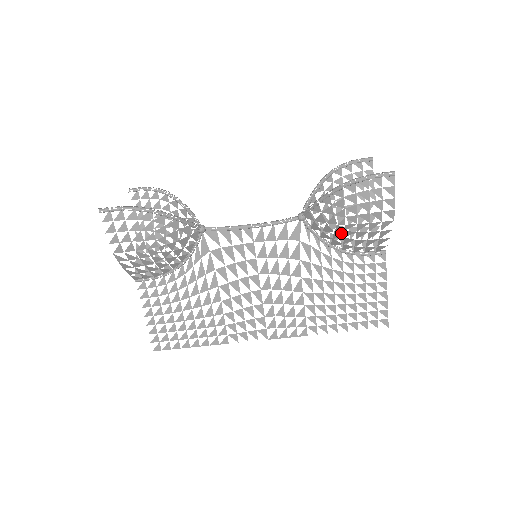
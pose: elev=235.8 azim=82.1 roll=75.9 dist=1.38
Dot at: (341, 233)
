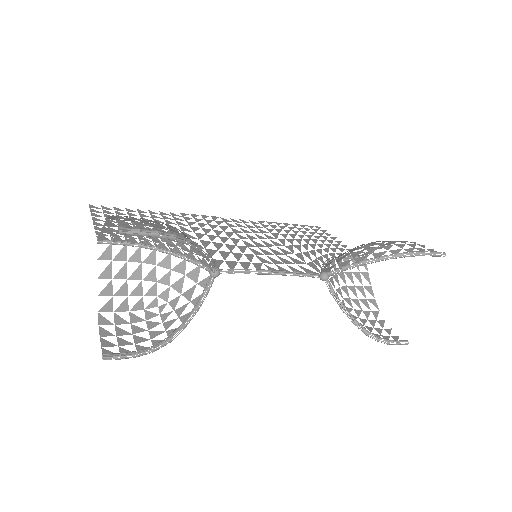
Dot at: occluded
